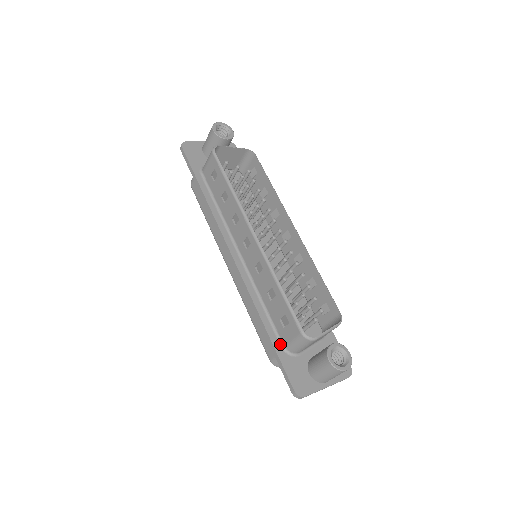
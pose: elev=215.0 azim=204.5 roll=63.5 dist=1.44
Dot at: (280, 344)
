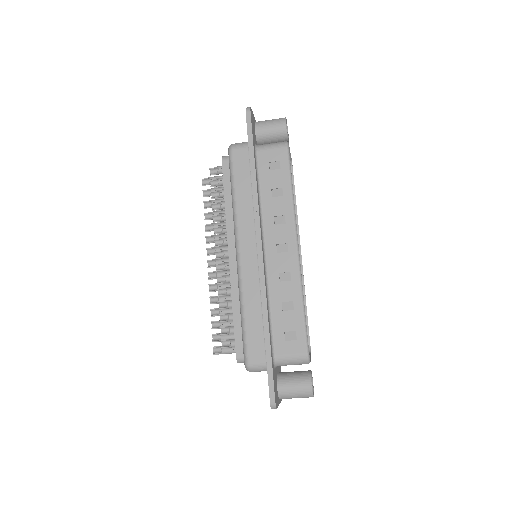
Dot at: (272, 353)
